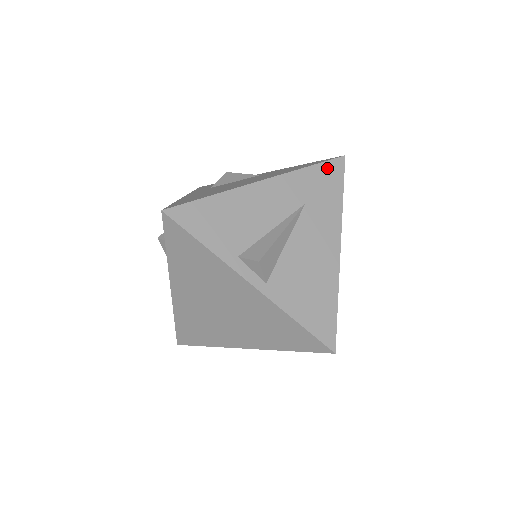
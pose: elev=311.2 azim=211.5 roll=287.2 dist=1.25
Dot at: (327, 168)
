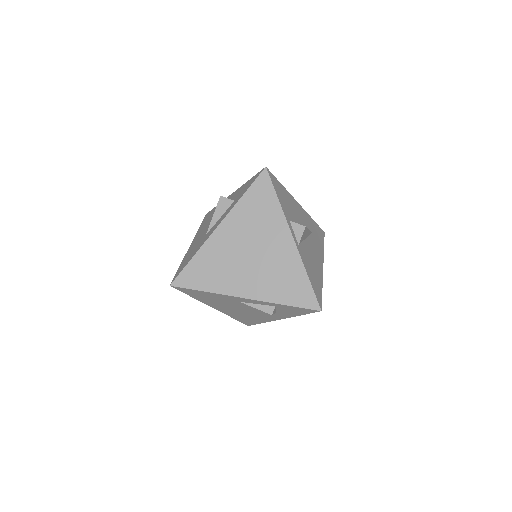
Dot at: (319, 229)
